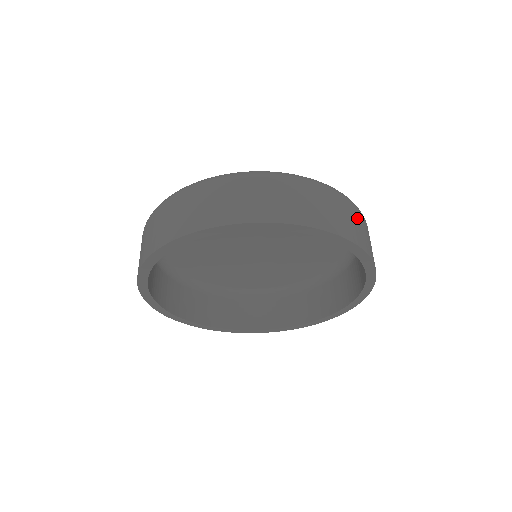
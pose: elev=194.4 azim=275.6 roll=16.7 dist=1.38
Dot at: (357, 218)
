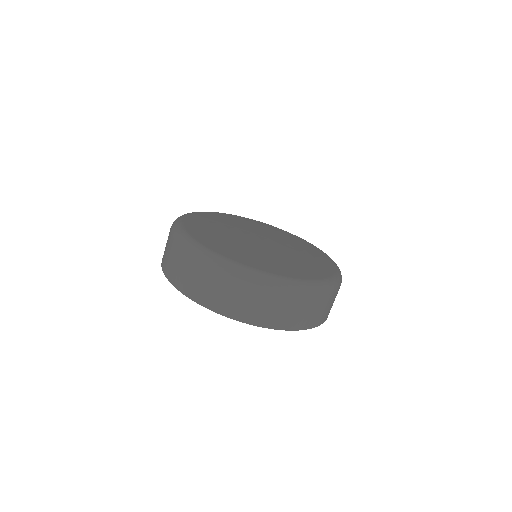
Dot at: (274, 302)
